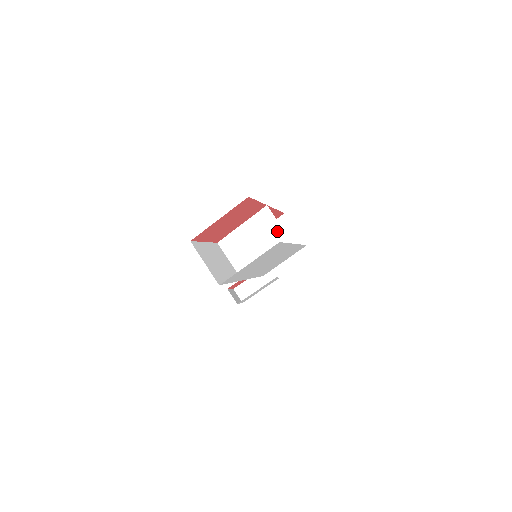
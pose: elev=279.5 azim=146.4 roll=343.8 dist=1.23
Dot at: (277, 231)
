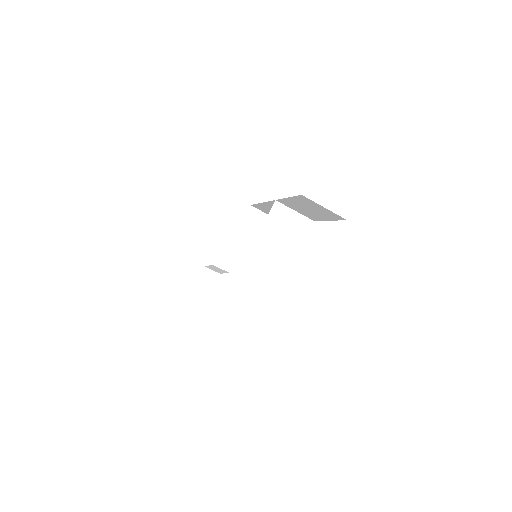
Dot at: (296, 218)
